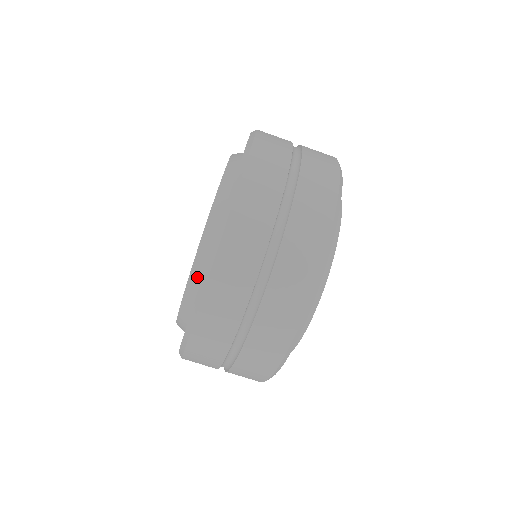
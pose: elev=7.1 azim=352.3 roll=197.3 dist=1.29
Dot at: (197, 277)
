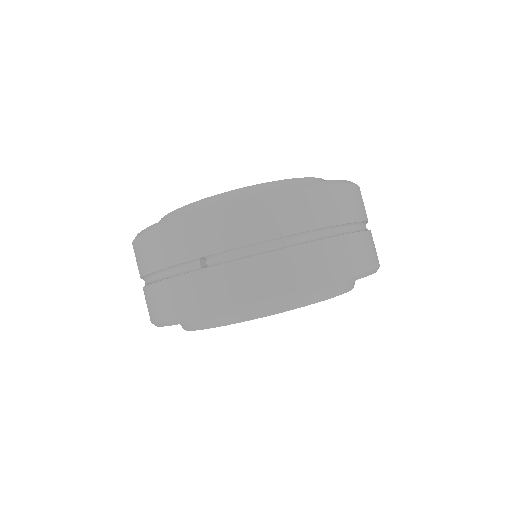
Dot at: occluded
